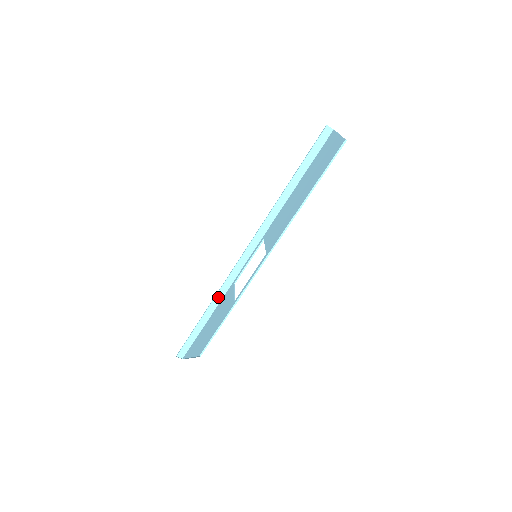
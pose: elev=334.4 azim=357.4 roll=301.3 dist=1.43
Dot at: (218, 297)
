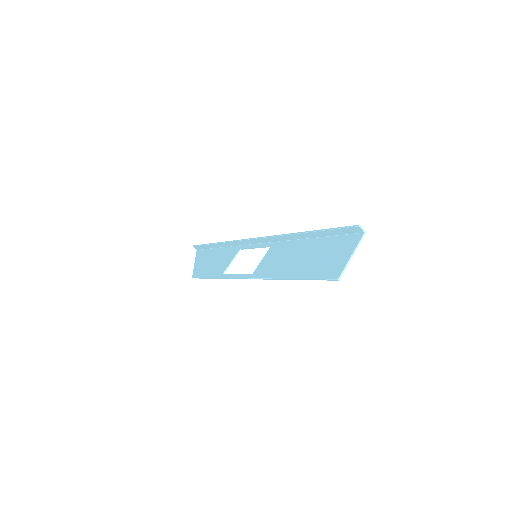
Dot at: (229, 244)
